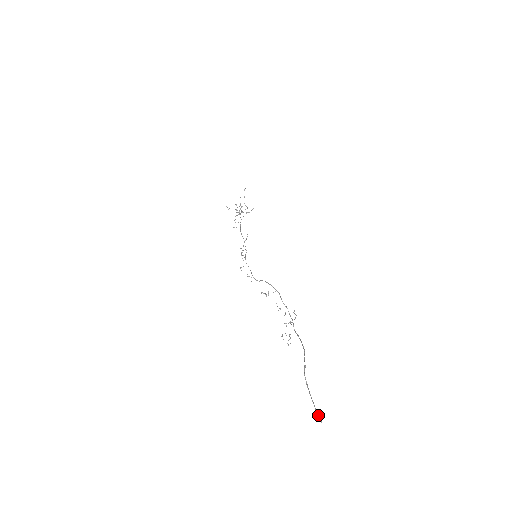
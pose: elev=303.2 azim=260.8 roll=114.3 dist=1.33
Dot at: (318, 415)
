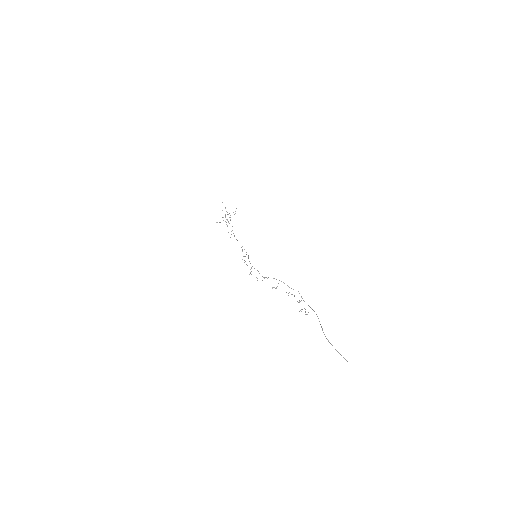
Dot at: occluded
